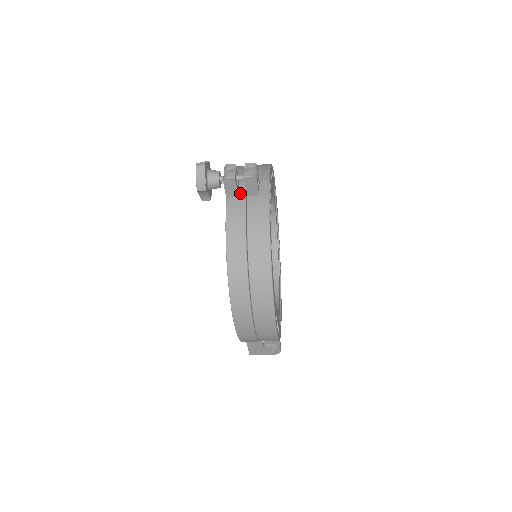
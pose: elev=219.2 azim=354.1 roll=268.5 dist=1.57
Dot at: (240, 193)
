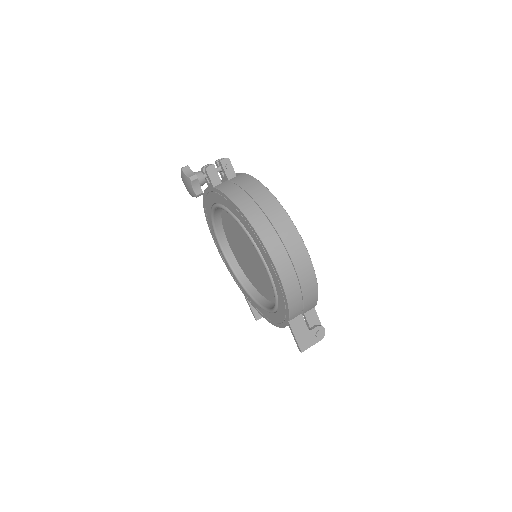
Dot at: (222, 182)
